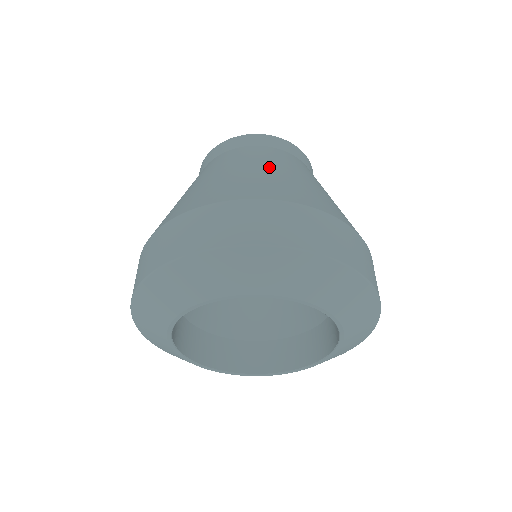
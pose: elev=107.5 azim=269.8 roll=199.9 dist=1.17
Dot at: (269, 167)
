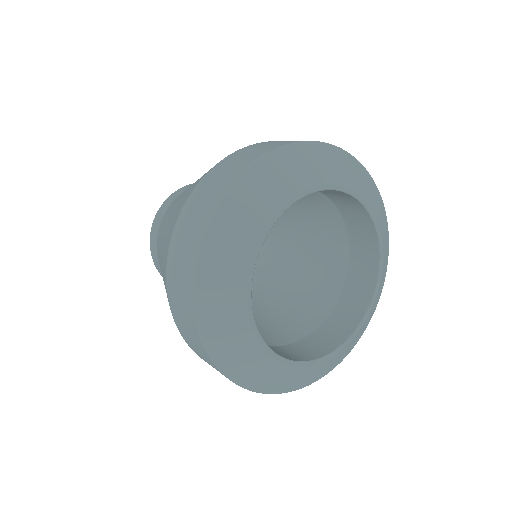
Dot at: occluded
